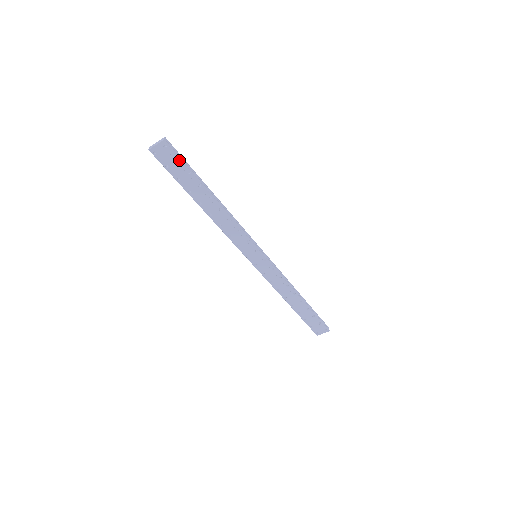
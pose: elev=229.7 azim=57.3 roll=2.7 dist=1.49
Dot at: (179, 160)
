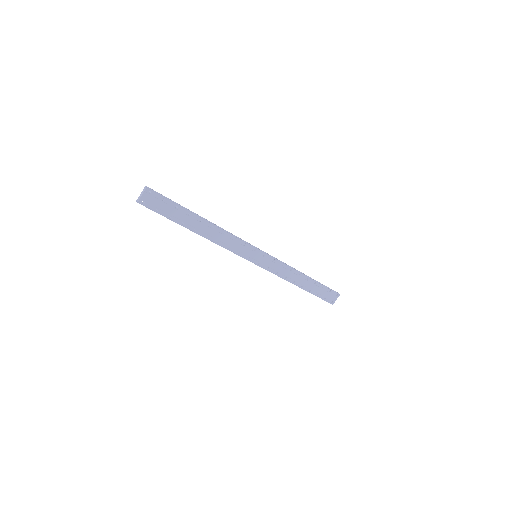
Dot at: (165, 199)
